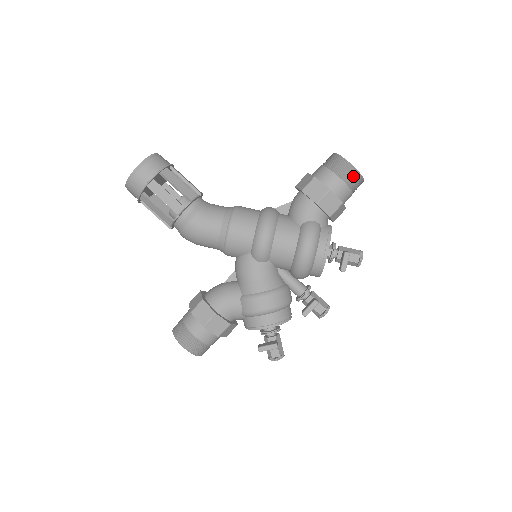
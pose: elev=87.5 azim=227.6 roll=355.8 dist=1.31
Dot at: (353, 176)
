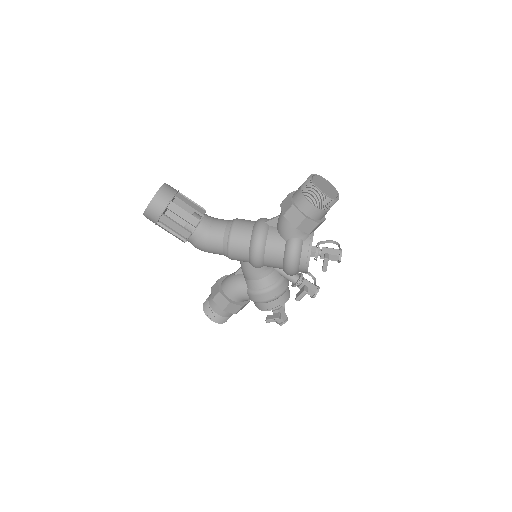
Dot at: (326, 203)
